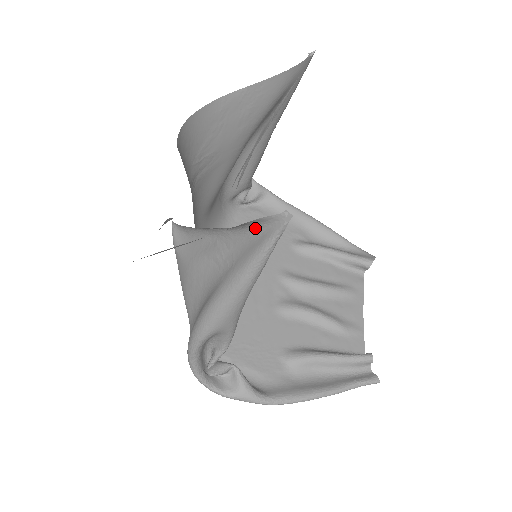
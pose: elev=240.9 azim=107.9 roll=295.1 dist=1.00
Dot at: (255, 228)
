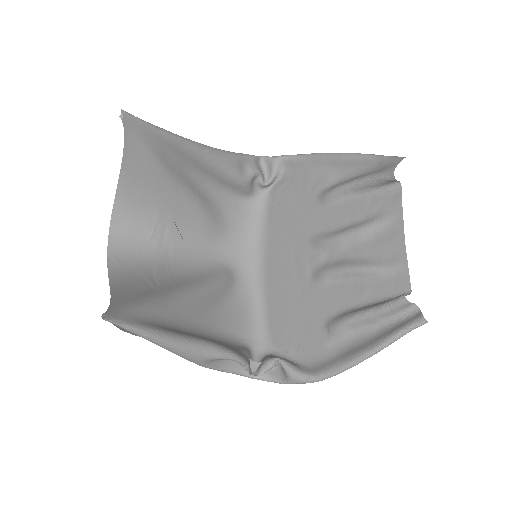
Dot at: occluded
